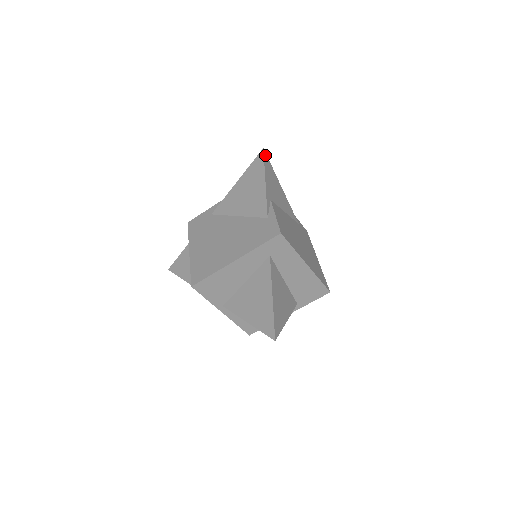
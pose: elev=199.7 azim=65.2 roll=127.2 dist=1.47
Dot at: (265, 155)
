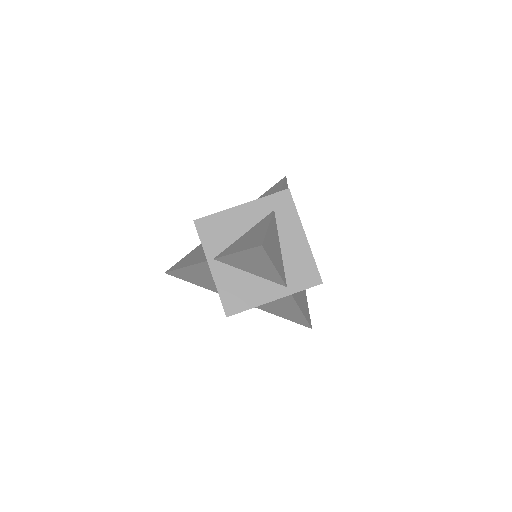
Dot at: (286, 181)
